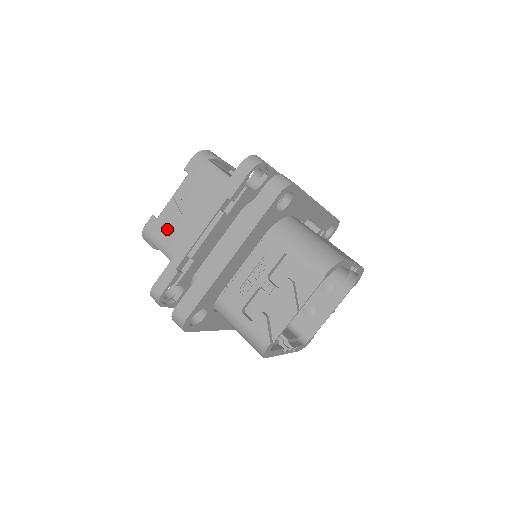
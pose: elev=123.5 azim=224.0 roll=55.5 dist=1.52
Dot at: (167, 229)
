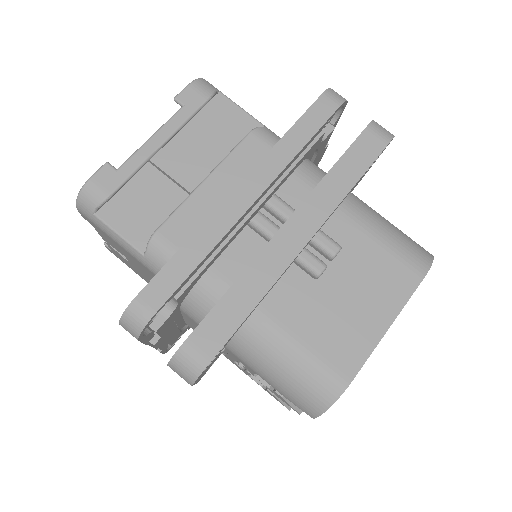
Dot at: (129, 266)
